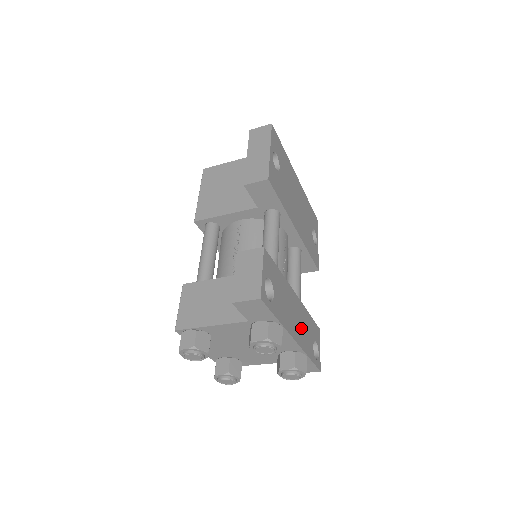
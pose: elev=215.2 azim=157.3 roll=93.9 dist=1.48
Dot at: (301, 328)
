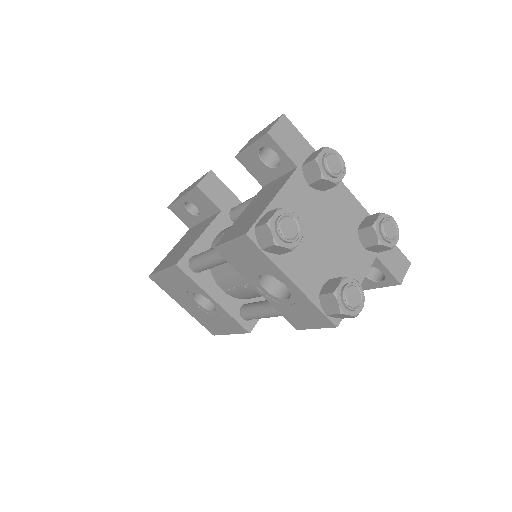
Dot at: occluded
